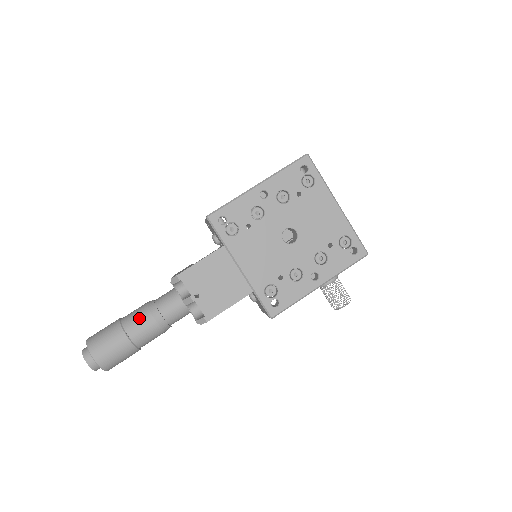
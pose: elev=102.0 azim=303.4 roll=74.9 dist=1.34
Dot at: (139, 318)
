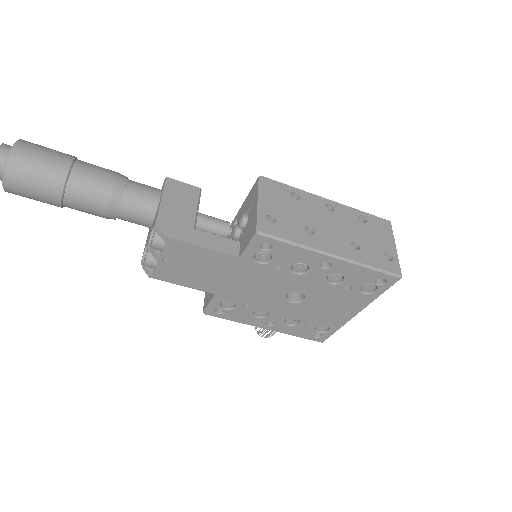
Dot at: (91, 196)
